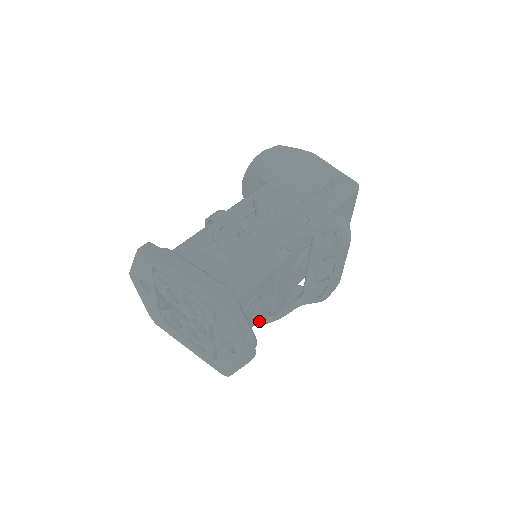
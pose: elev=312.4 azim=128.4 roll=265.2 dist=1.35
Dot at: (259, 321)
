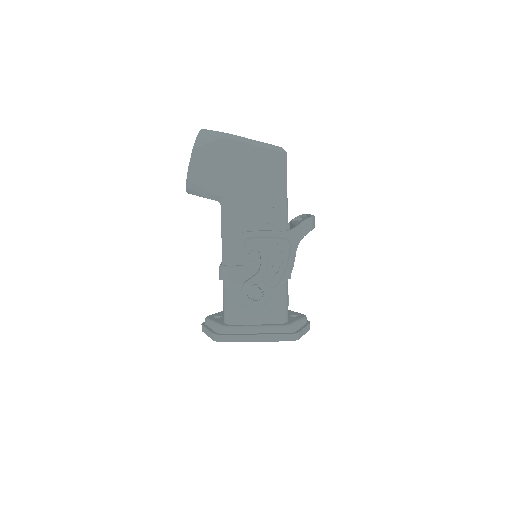
Dot at: occluded
